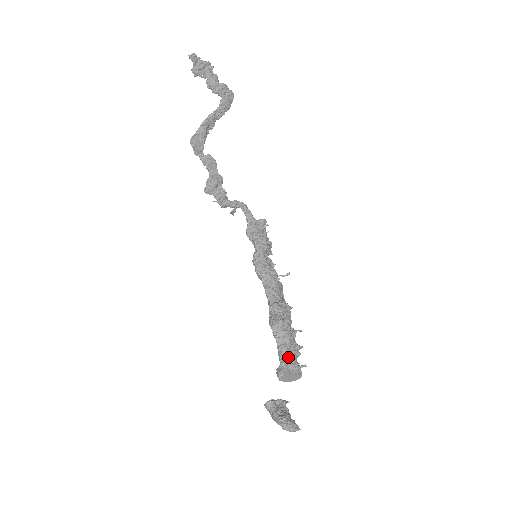
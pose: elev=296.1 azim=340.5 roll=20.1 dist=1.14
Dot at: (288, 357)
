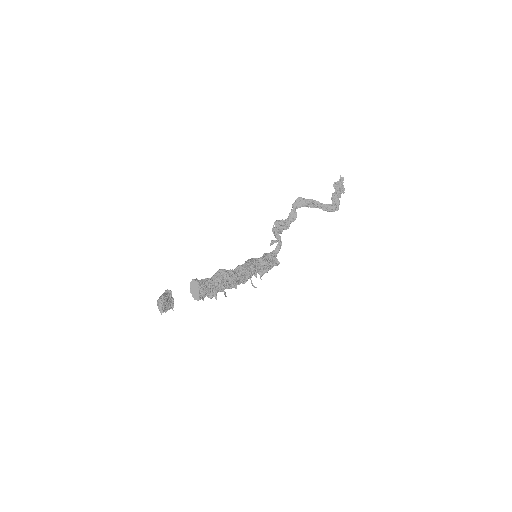
Dot at: (207, 285)
